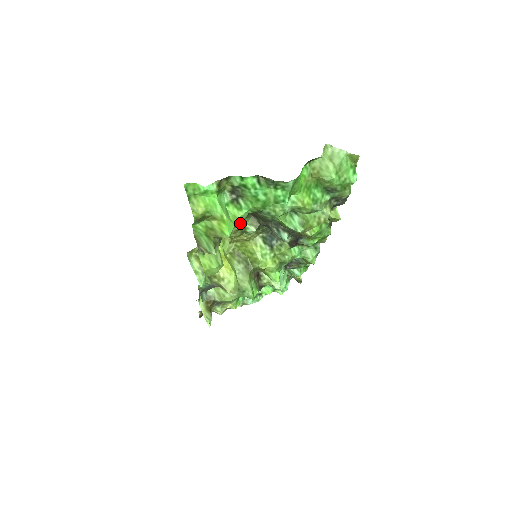
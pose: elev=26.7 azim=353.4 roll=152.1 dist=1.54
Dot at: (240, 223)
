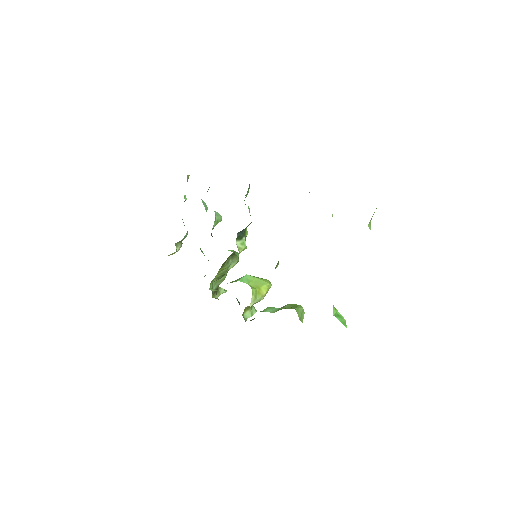
Dot at: occluded
